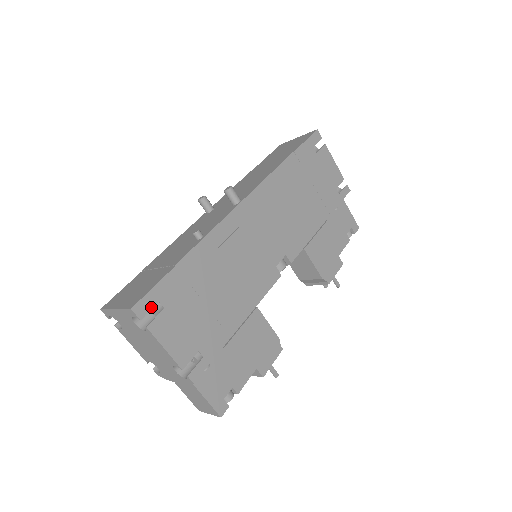
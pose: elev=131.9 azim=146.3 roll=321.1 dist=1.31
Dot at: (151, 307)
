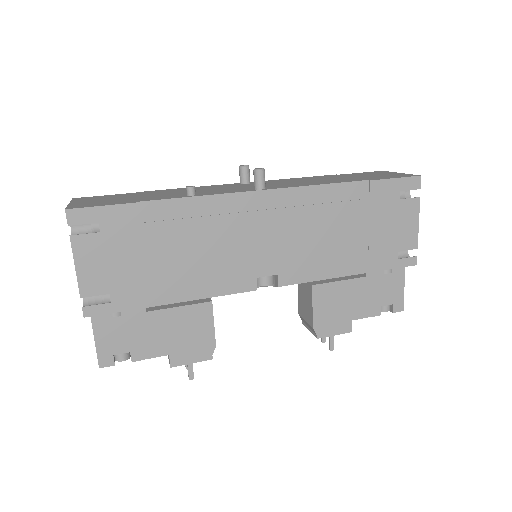
Dot at: (87, 222)
